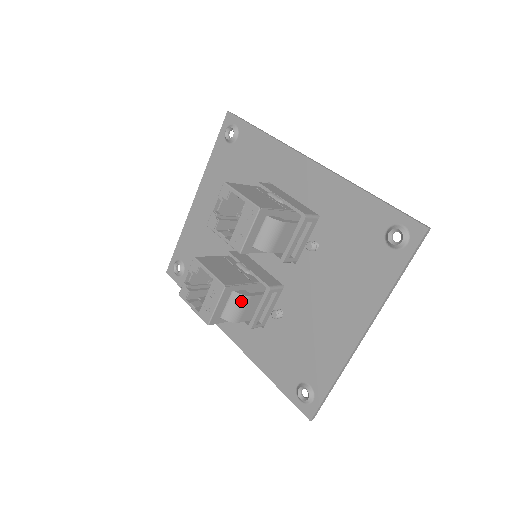
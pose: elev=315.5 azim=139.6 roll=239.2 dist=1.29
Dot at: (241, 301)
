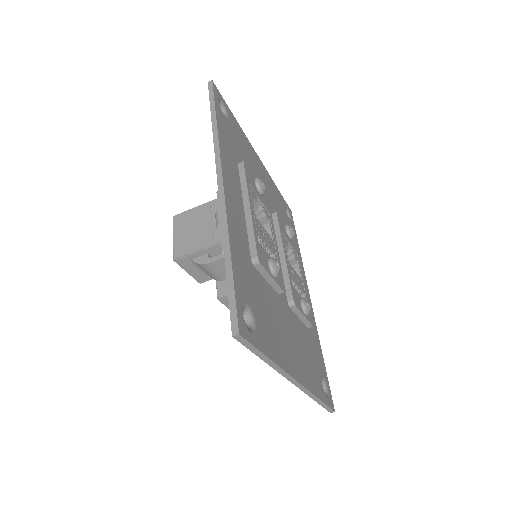
Dot at: occluded
